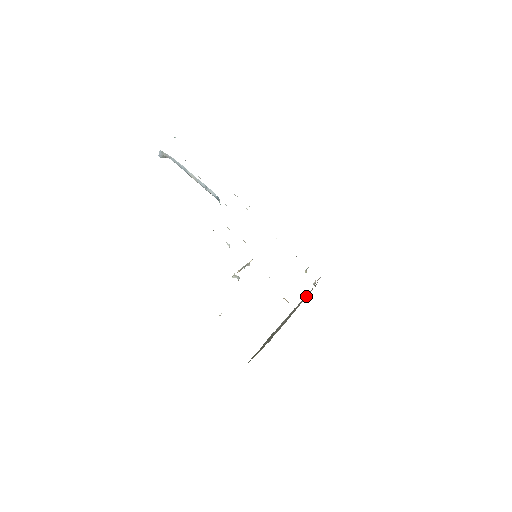
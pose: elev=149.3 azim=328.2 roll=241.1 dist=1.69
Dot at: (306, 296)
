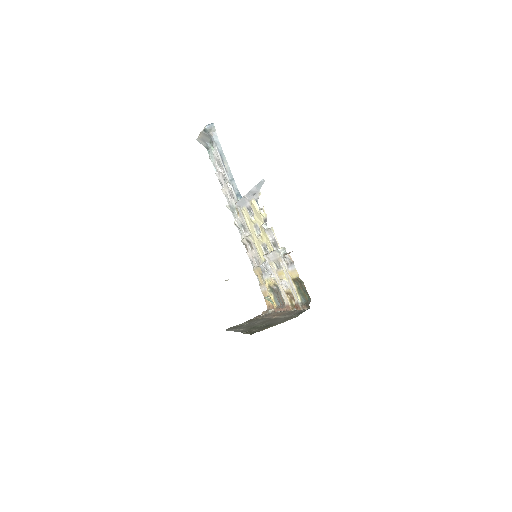
Dot at: (260, 318)
